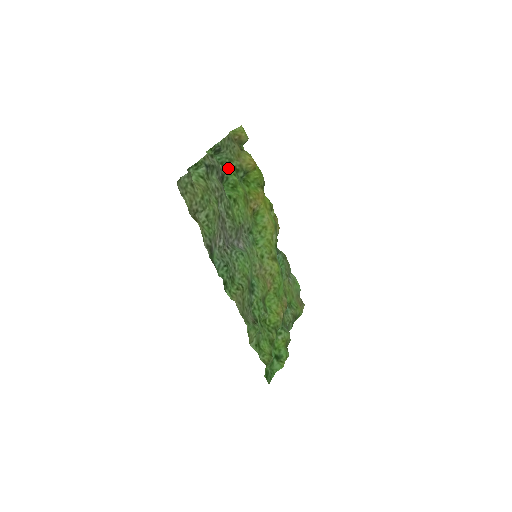
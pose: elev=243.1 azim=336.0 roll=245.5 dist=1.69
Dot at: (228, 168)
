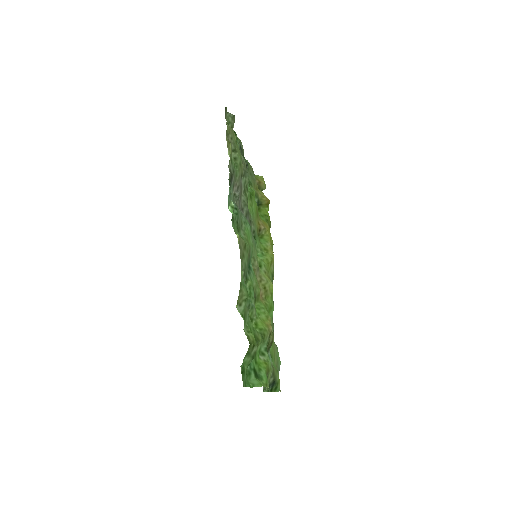
Dot at: occluded
